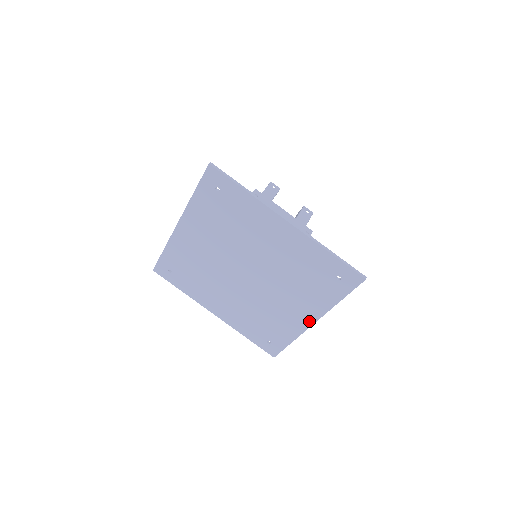
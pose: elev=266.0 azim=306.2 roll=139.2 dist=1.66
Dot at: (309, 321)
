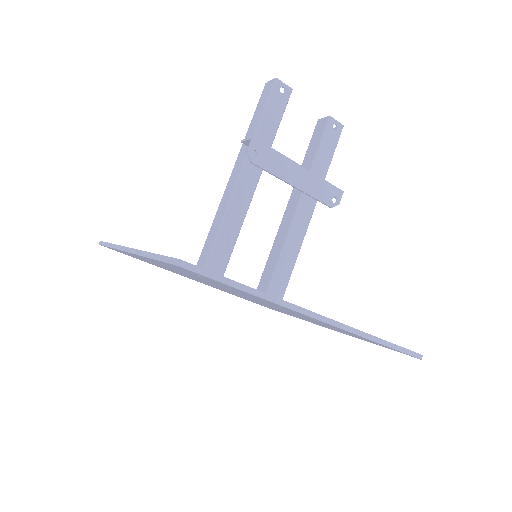
Dot at: occluded
